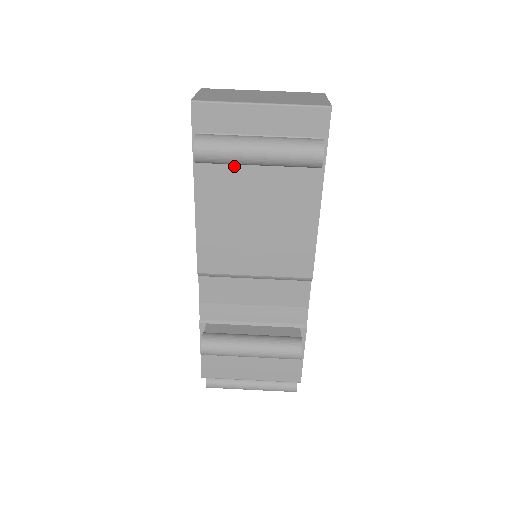
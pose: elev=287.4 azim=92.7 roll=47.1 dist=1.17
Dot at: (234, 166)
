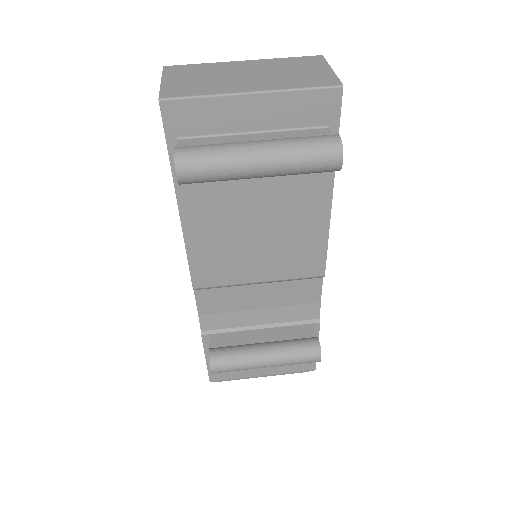
Dot at: occluded
